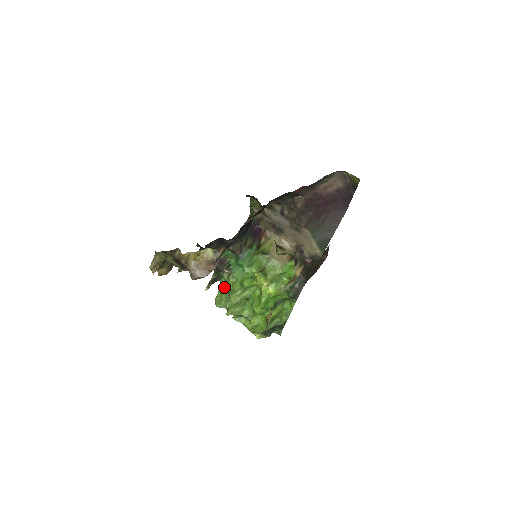
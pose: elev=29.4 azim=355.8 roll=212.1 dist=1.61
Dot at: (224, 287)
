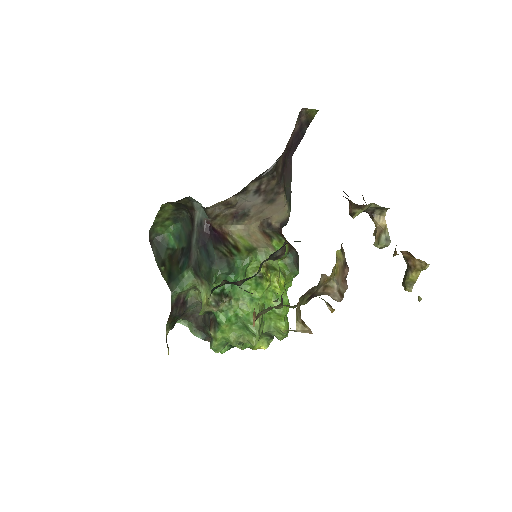
Dot at: (228, 321)
